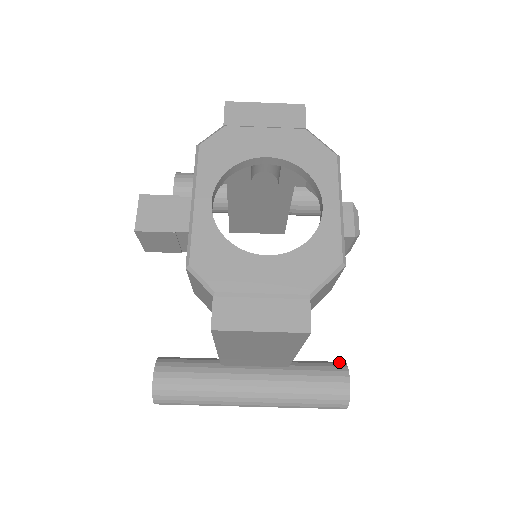
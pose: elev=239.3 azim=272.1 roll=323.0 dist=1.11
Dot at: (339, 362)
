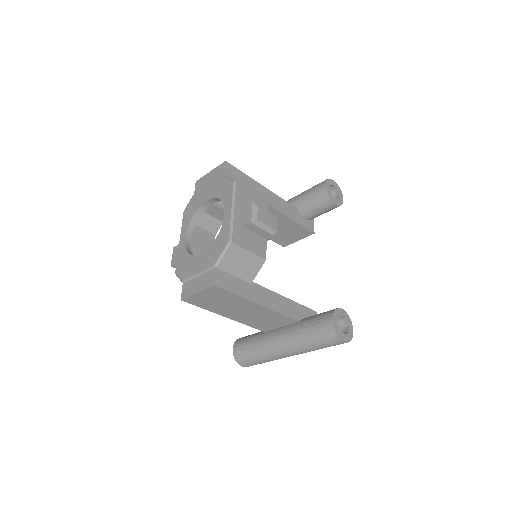
Dot at: occluded
